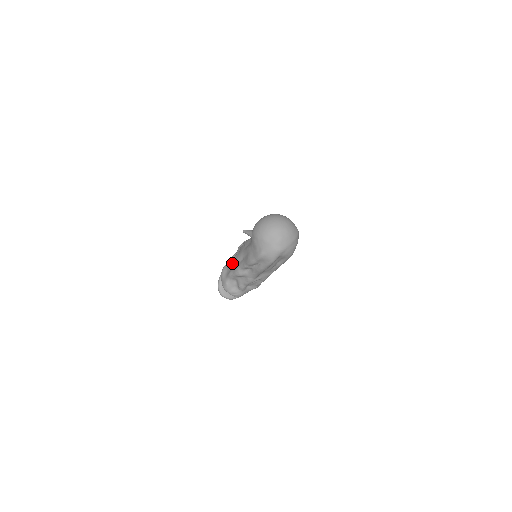
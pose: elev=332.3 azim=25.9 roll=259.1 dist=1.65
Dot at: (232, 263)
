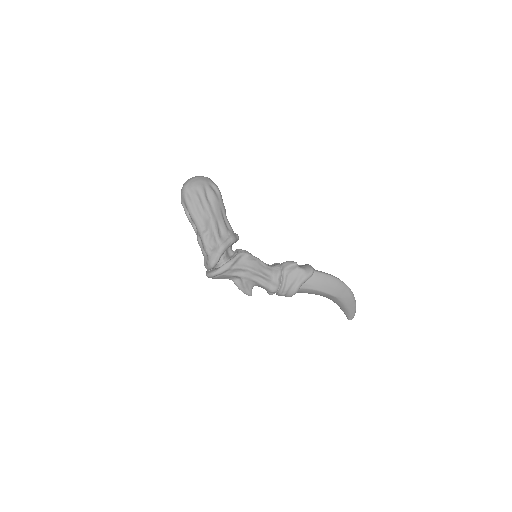
Dot at: occluded
